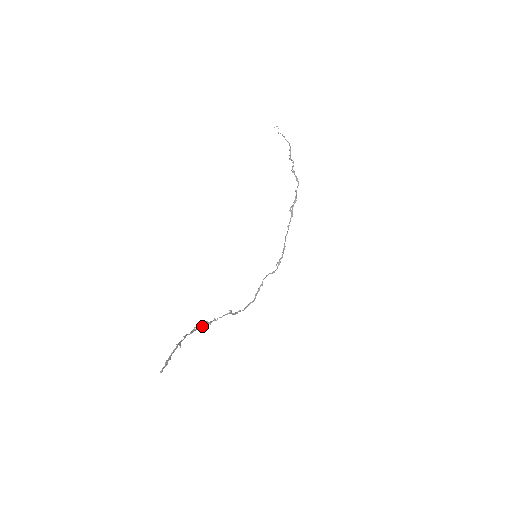
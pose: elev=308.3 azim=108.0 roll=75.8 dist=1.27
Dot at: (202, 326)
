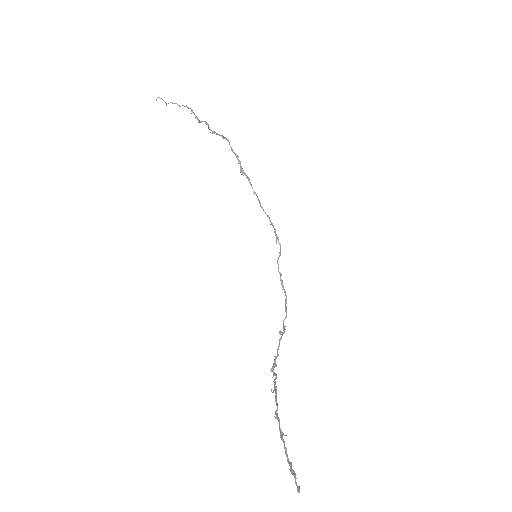
Dot at: occluded
